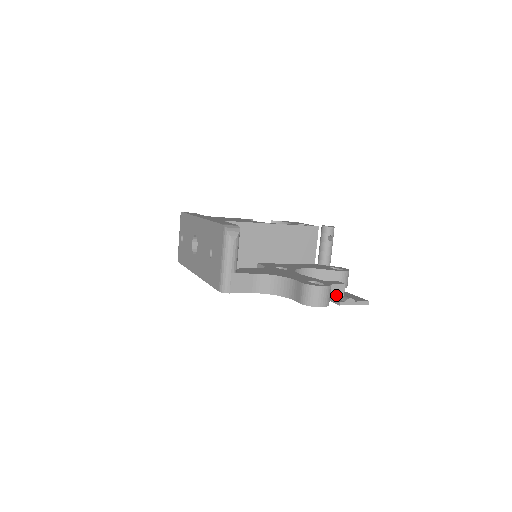
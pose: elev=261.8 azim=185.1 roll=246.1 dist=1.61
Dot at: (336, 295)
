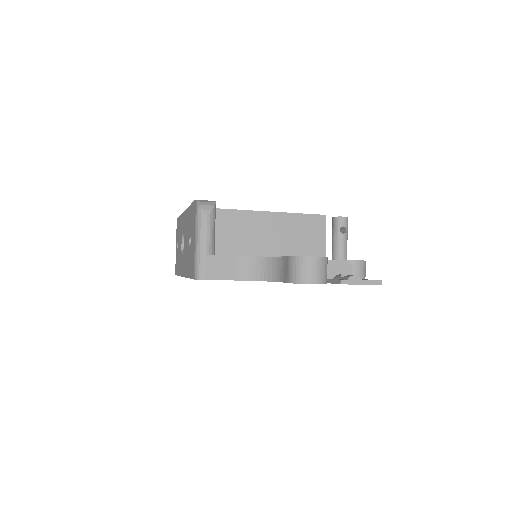
Dot at: (339, 276)
